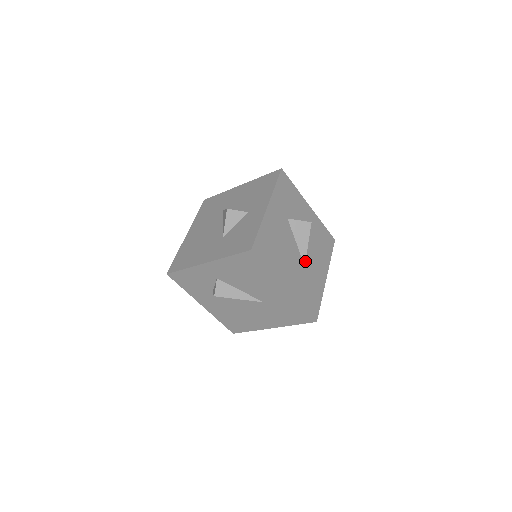
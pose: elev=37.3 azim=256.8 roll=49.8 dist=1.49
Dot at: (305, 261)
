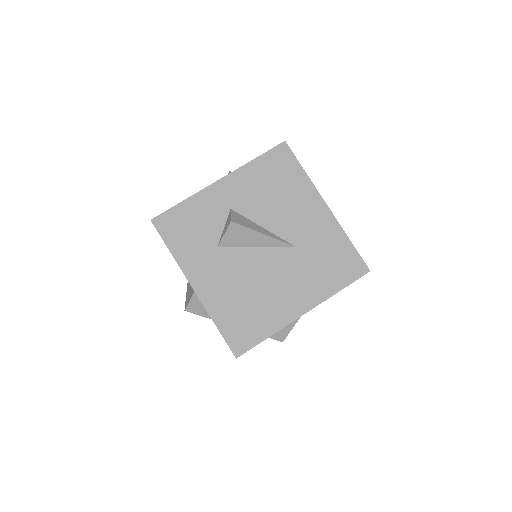
Dot at: occluded
